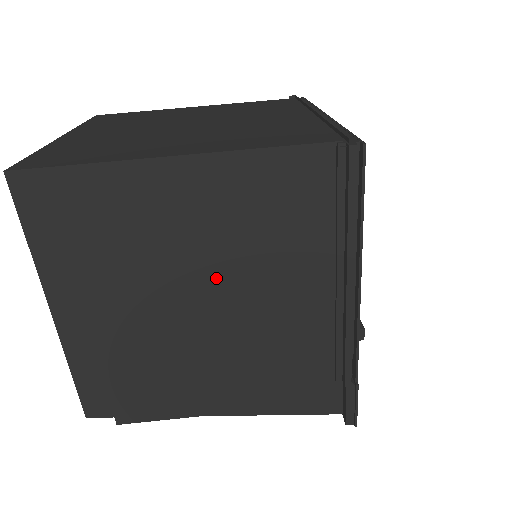
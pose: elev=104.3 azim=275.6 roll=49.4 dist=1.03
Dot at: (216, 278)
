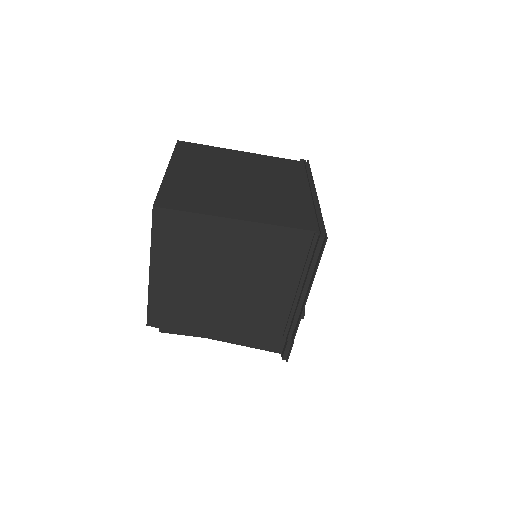
Dot at: (238, 276)
